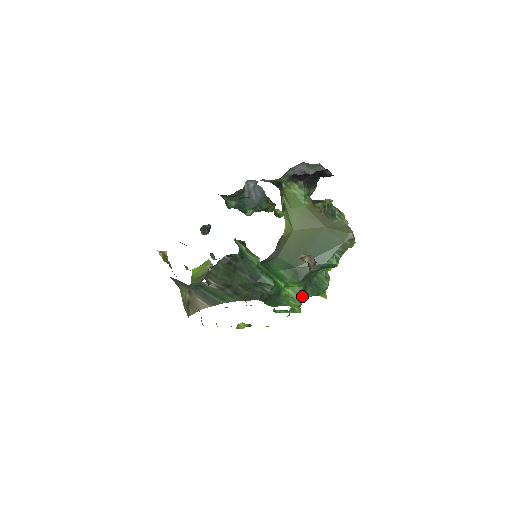
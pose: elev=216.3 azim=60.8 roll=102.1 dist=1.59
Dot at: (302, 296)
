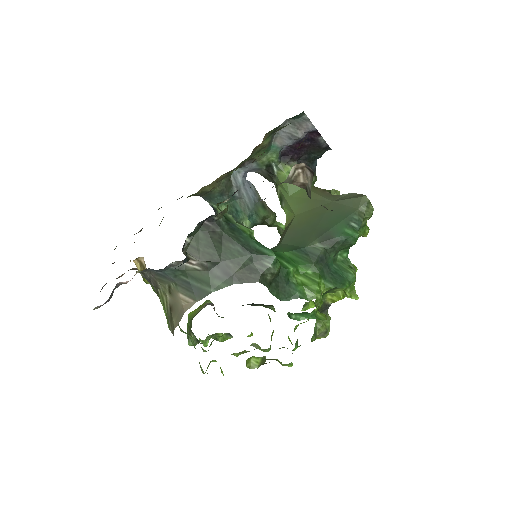
Dot at: (321, 286)
